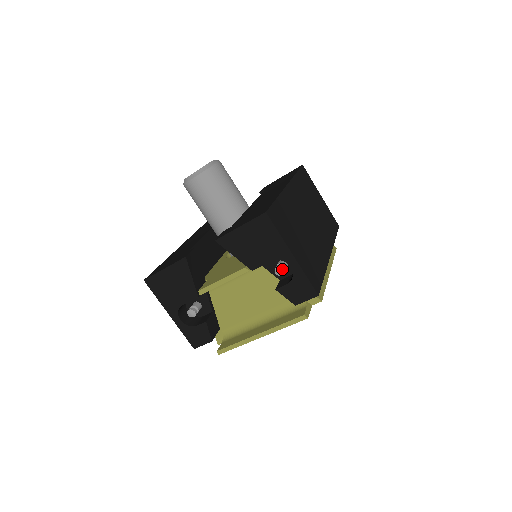
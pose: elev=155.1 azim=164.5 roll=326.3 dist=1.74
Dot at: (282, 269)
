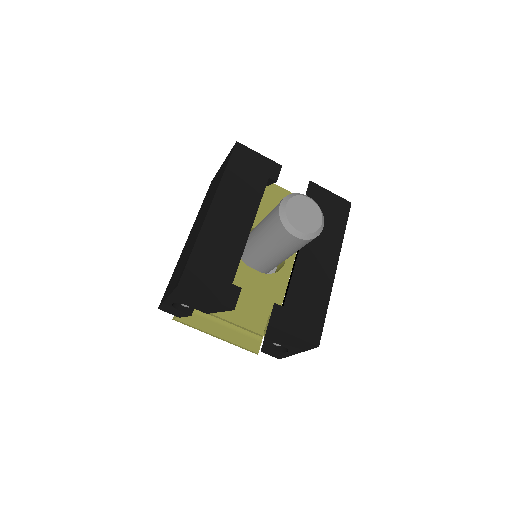
Dot at: occluded
